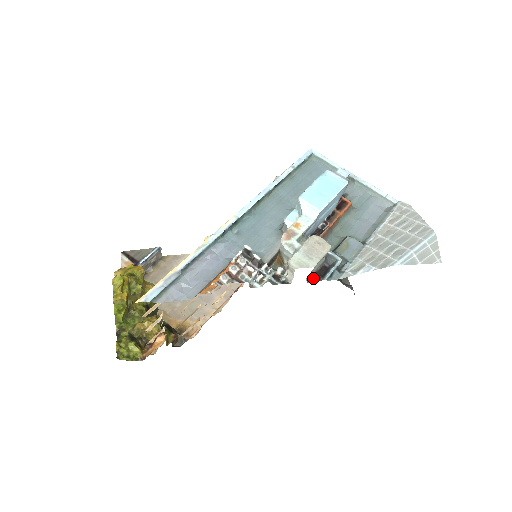
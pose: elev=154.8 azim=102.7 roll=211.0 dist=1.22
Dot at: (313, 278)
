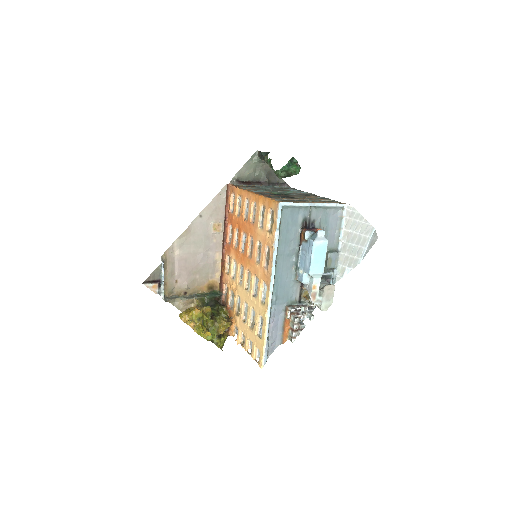
Dot at: occluded
